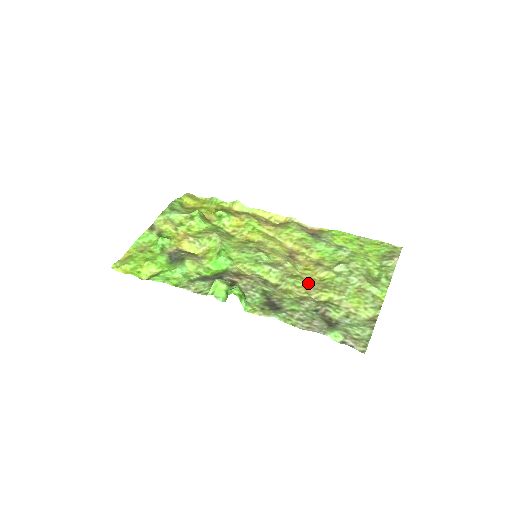
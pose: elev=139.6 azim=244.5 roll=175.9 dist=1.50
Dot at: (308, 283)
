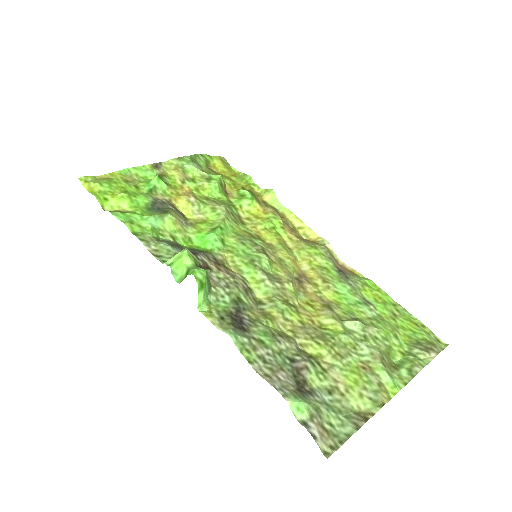
Dot at: (302, 321)
